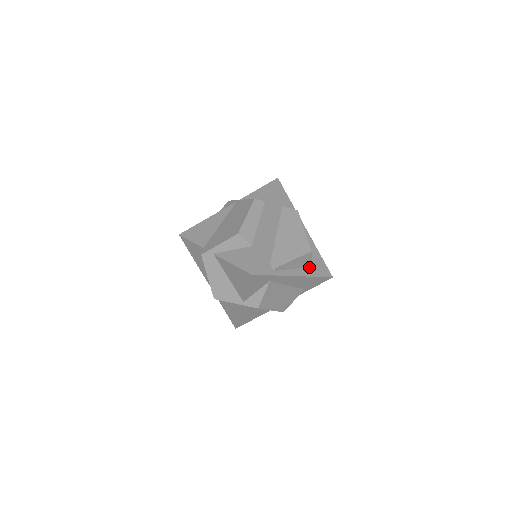
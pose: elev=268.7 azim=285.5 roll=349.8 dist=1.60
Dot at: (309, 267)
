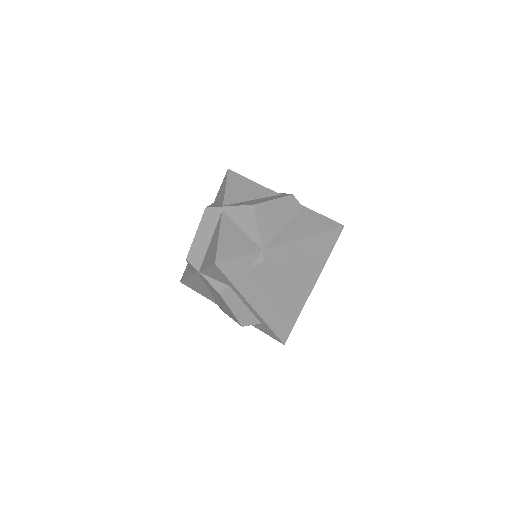
Dot at: (317, 262)
